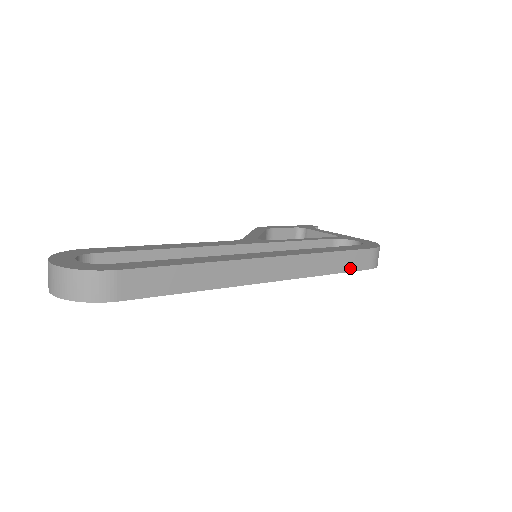
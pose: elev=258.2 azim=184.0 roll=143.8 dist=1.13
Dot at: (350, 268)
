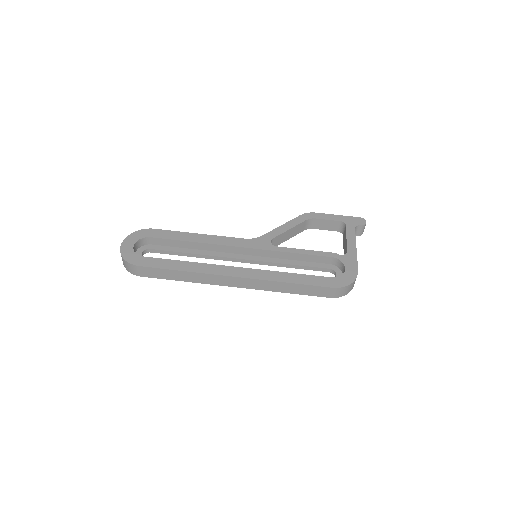
Dot at: (308, 293)
